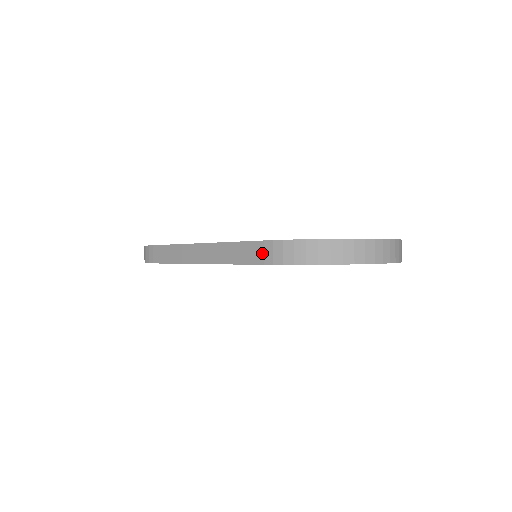
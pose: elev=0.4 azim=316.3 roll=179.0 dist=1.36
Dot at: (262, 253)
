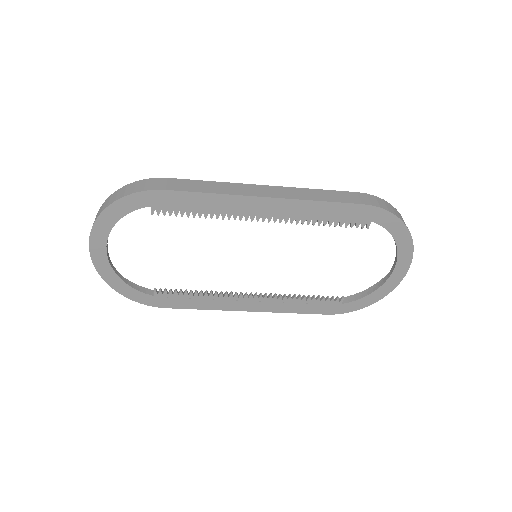
Dot at: (357, 198)
